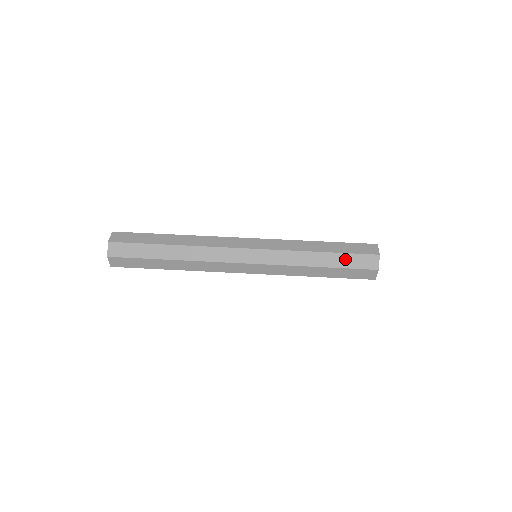
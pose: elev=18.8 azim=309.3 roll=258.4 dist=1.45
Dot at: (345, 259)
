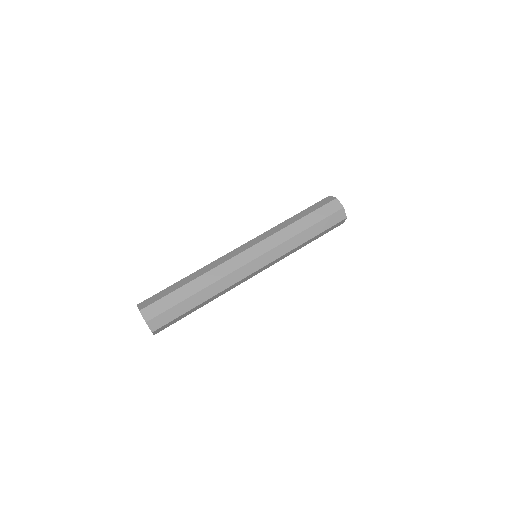
Dot at: (324, 233)
